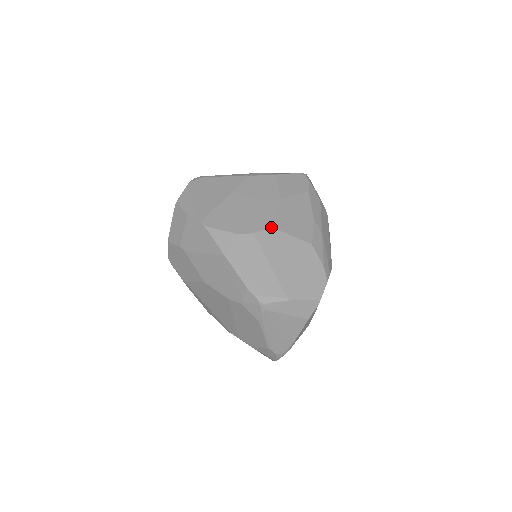
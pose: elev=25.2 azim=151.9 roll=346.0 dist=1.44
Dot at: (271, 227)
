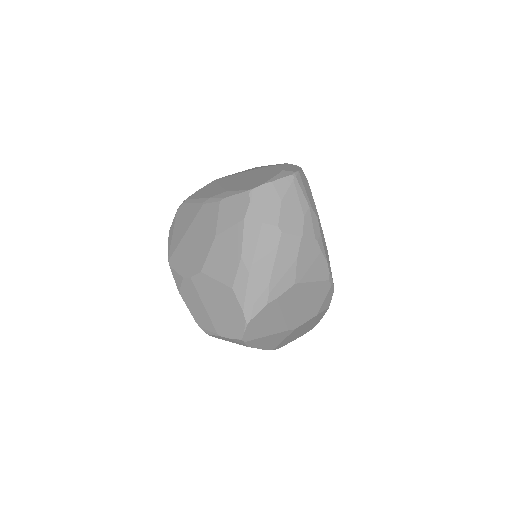
Dot at: (201, 272)
